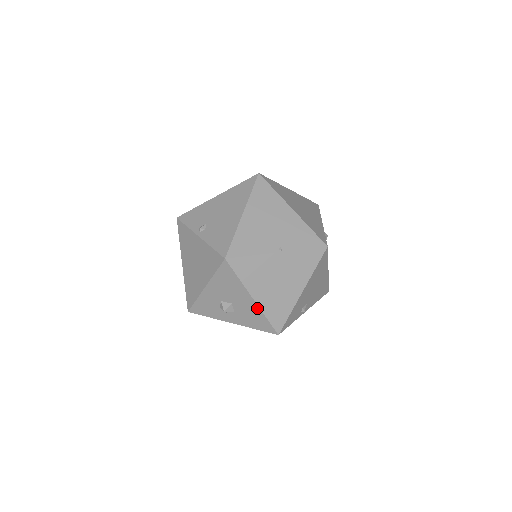
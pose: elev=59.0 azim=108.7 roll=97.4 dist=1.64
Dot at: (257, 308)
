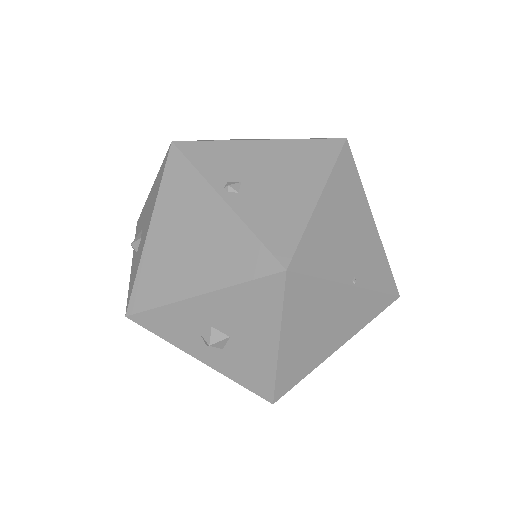
Dot at: (272, 360)
